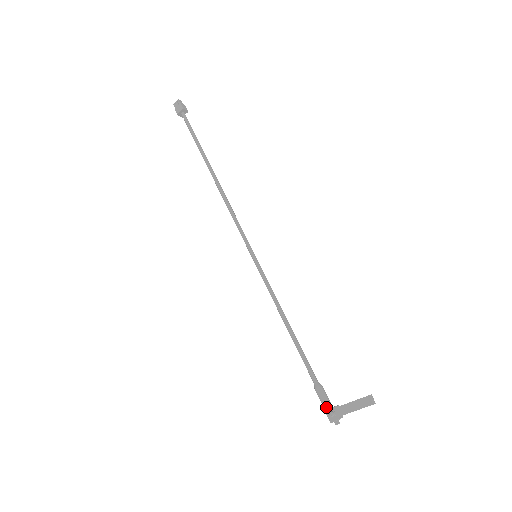
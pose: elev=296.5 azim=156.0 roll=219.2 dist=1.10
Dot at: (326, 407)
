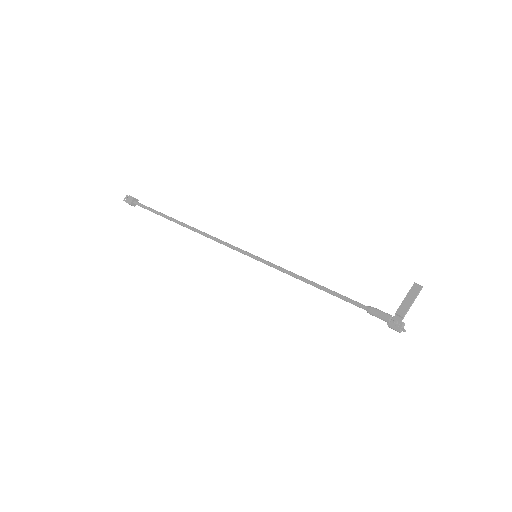
Dot at: (387, 317)
